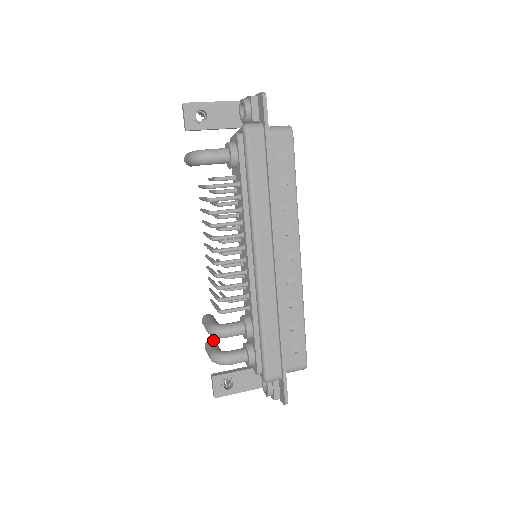
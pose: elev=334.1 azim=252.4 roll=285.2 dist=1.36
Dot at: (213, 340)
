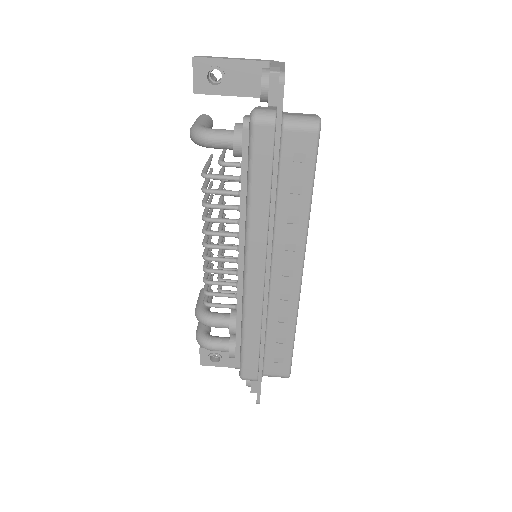
Dot at: occluded
